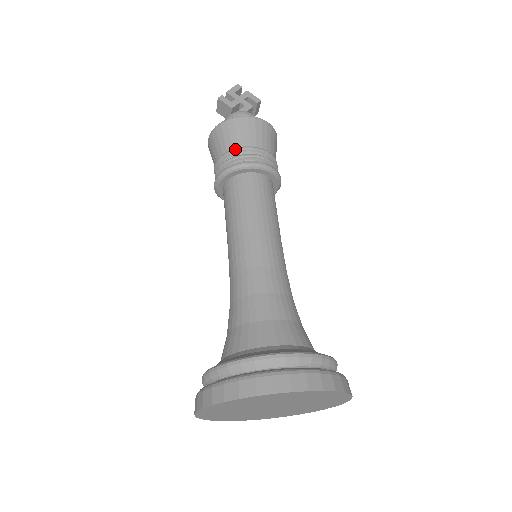
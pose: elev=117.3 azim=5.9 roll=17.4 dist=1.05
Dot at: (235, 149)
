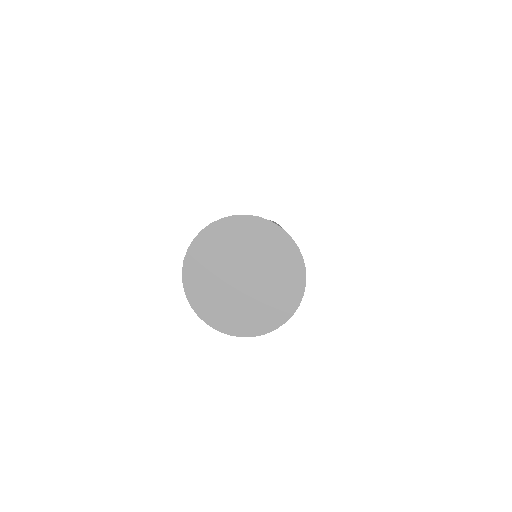
Dot at: occluded
